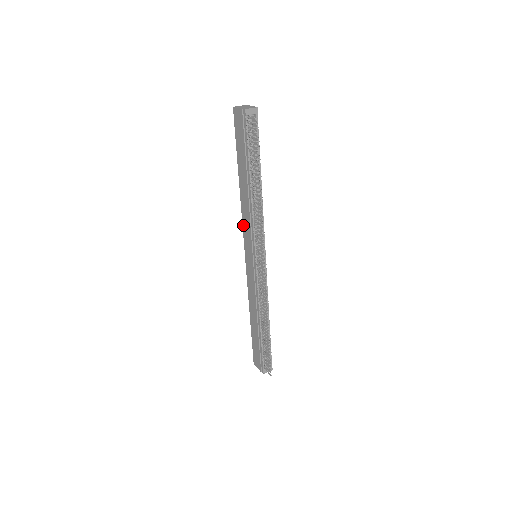
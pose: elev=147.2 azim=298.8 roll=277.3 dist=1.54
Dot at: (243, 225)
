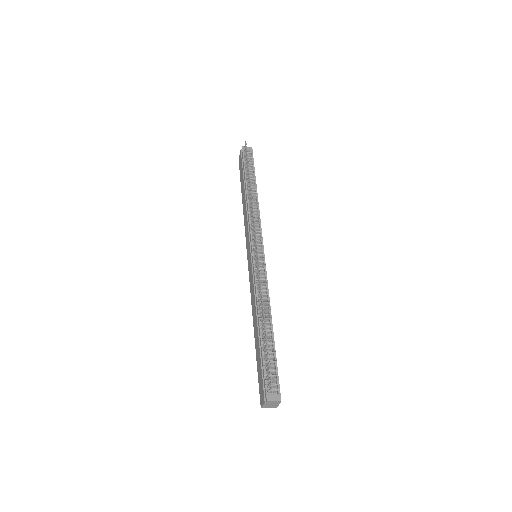
Dot at: (245, 236)
